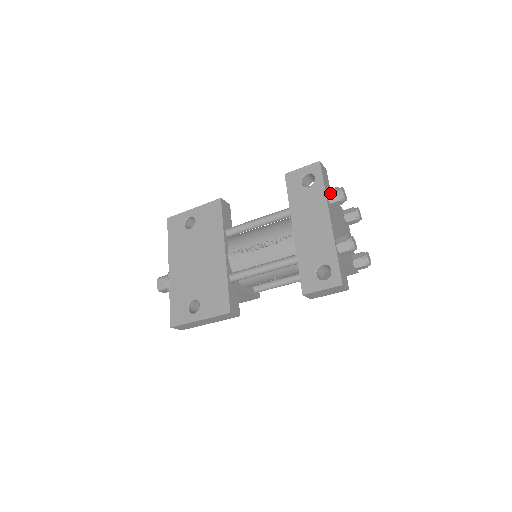
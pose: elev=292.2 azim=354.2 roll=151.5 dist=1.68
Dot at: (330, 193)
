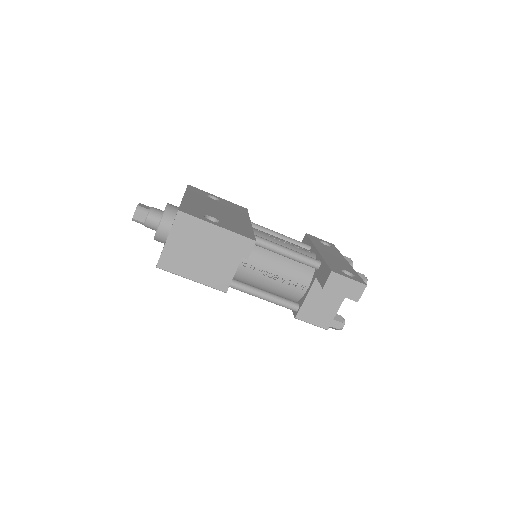
Dot at: (345, 256)
